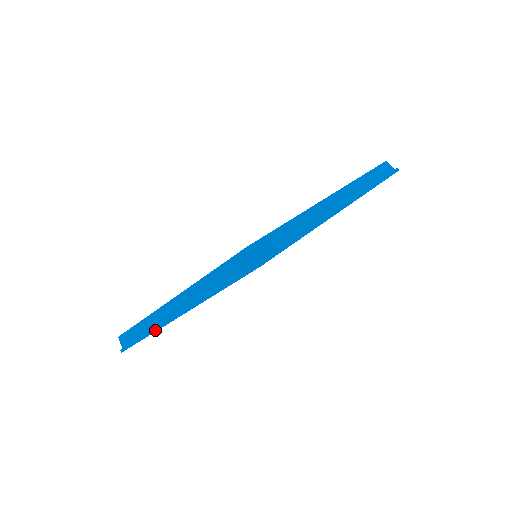
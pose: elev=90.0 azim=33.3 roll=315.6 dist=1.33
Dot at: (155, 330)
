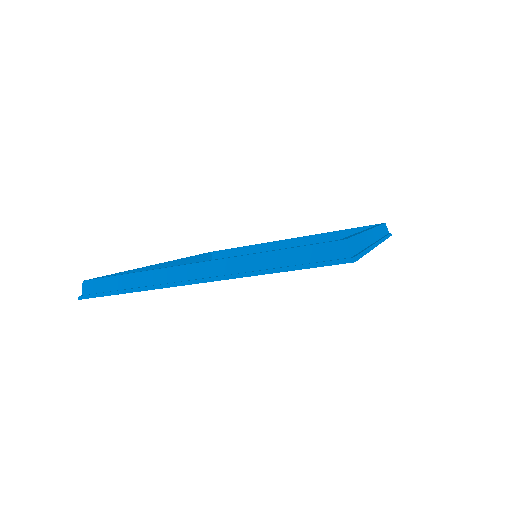
Dot at: (157, 287)
